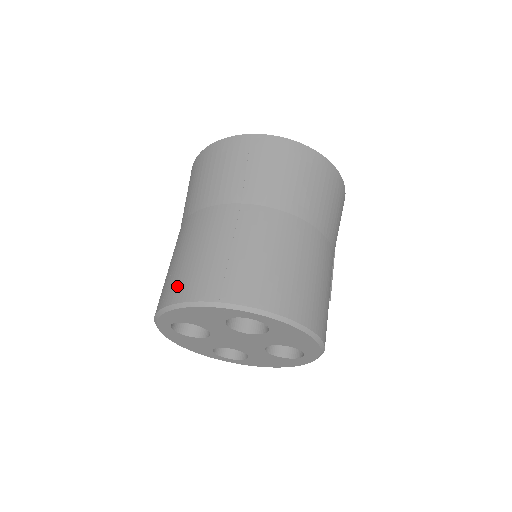
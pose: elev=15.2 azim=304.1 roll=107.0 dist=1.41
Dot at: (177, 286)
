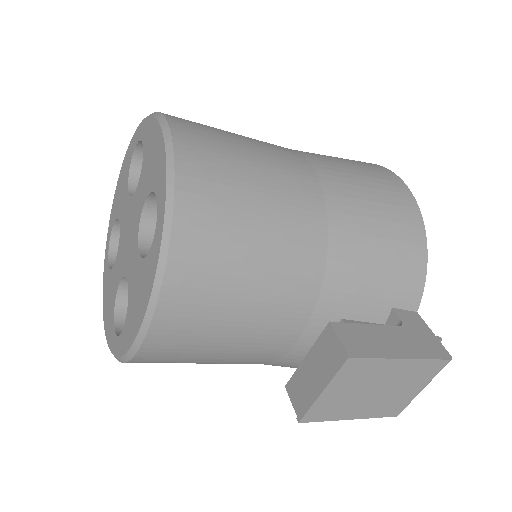
Dot at: occluded
